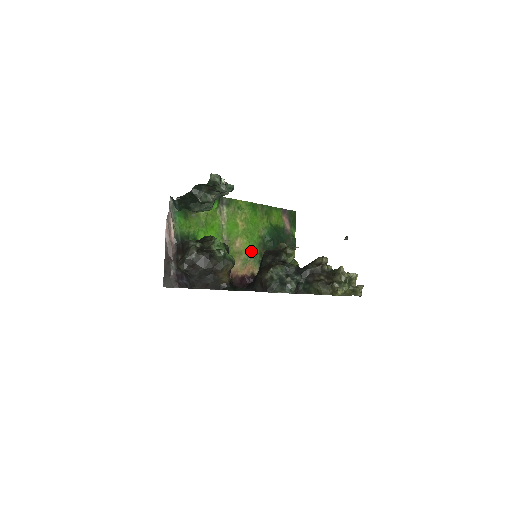
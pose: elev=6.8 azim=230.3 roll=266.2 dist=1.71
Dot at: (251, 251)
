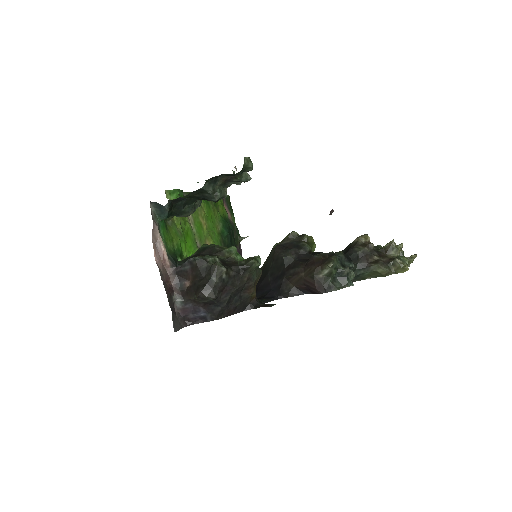
Dot at: occluded
